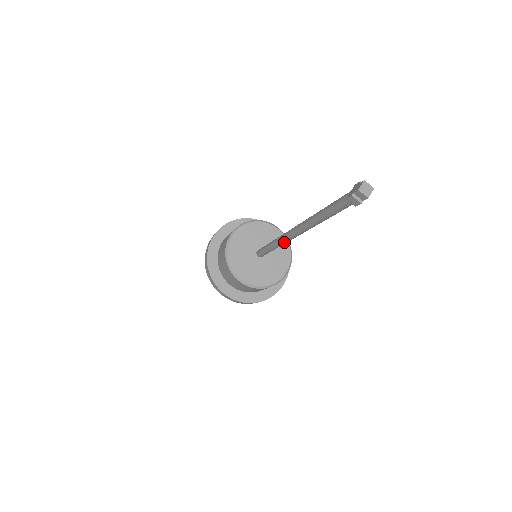
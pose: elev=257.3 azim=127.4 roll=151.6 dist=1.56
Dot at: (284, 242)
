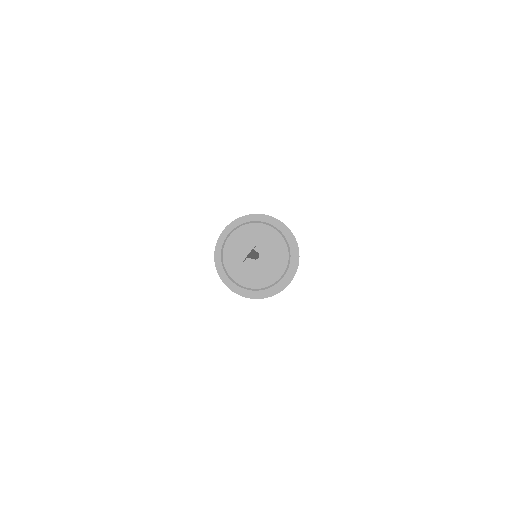
Dot at: occluded
